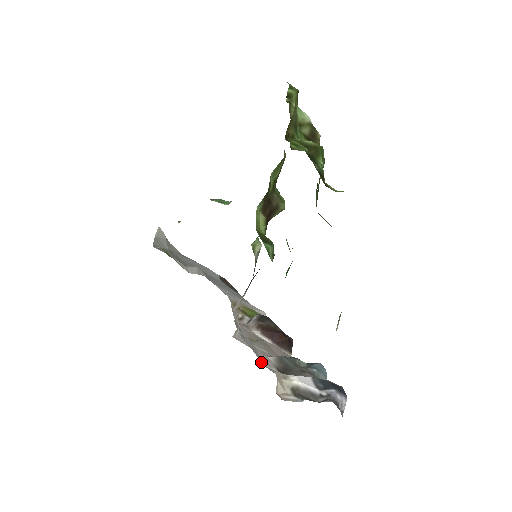
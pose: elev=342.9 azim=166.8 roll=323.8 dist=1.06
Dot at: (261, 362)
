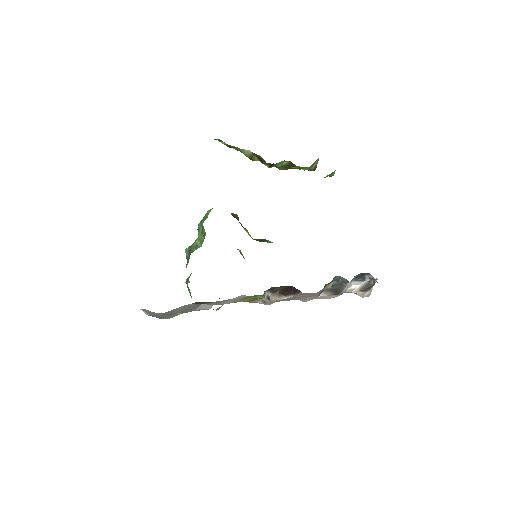
Dot at: occluded
